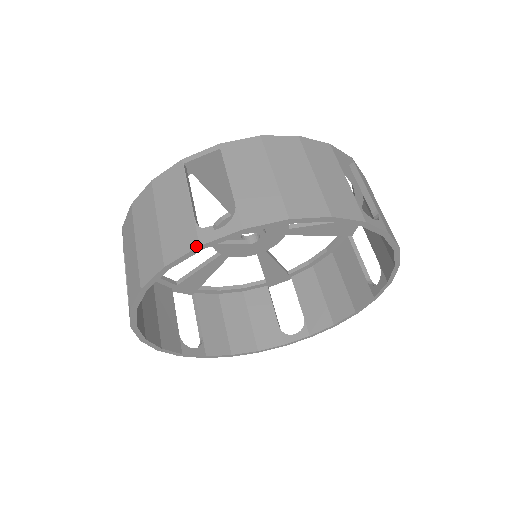
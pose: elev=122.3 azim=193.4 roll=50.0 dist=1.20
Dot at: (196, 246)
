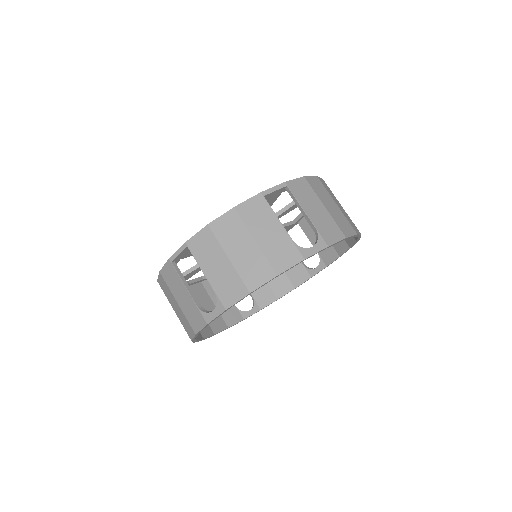
Dot at: (302, 260)
